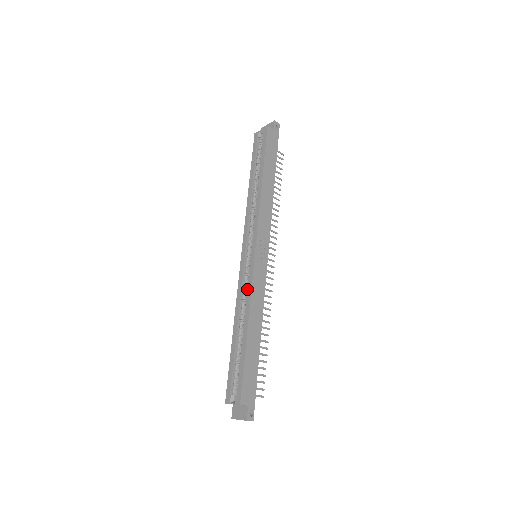
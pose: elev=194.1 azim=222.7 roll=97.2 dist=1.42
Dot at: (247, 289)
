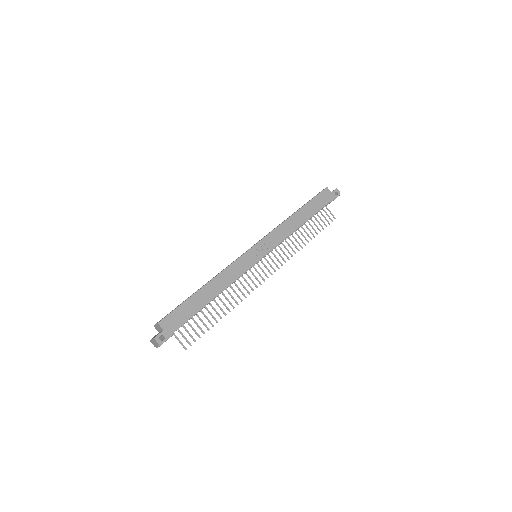
Dot at: occluded
